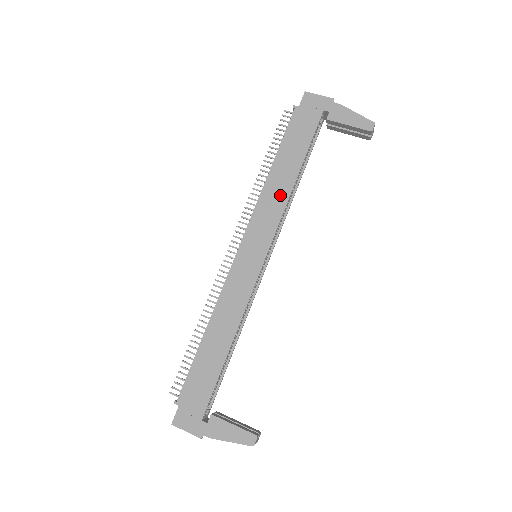
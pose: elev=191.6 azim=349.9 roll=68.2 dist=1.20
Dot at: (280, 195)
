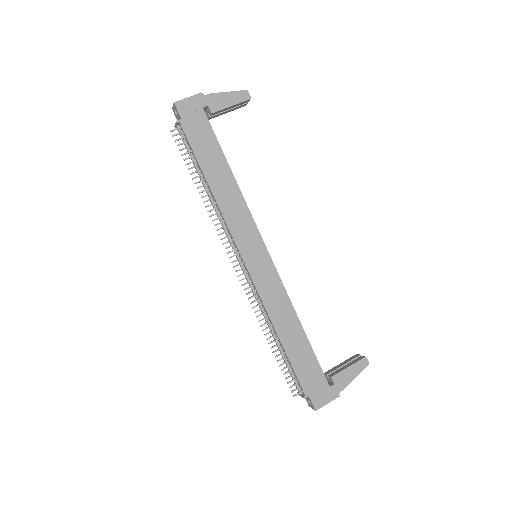
Dot at: (234, 199)
